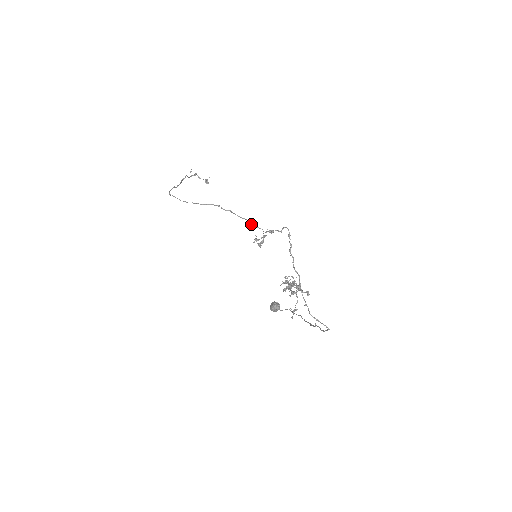
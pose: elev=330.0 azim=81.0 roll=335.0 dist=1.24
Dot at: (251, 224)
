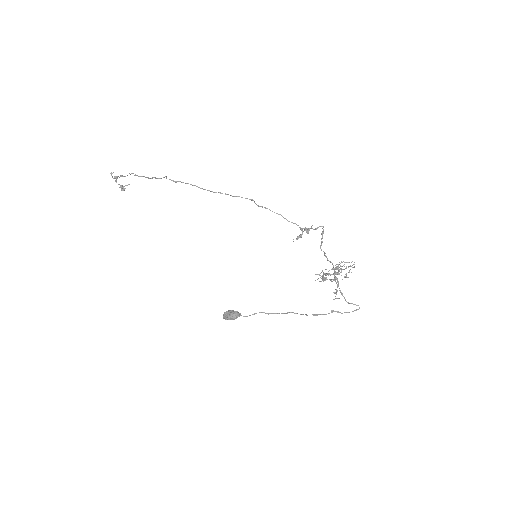
Dot at: occluded
